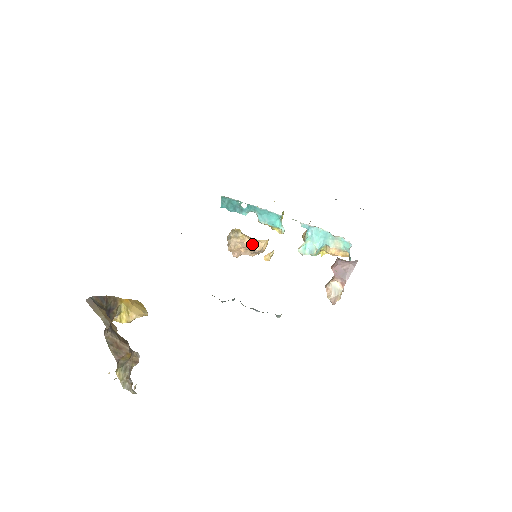
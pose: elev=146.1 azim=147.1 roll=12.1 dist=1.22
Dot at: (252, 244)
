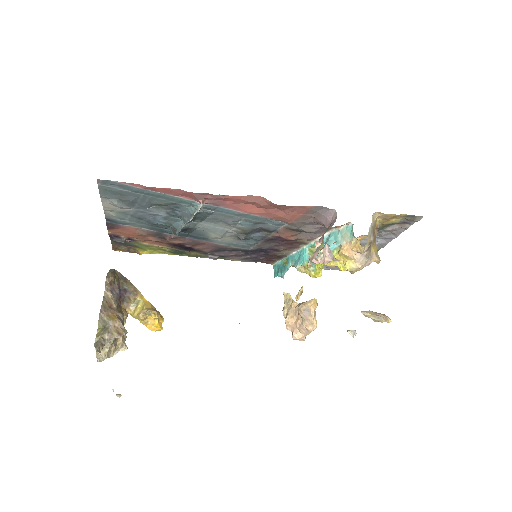
Dot at: (299, 304)
